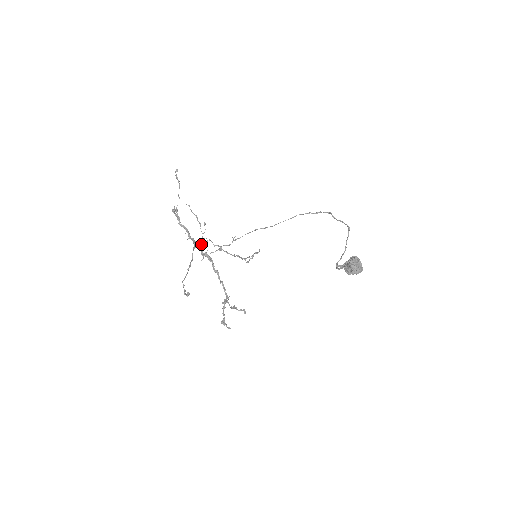
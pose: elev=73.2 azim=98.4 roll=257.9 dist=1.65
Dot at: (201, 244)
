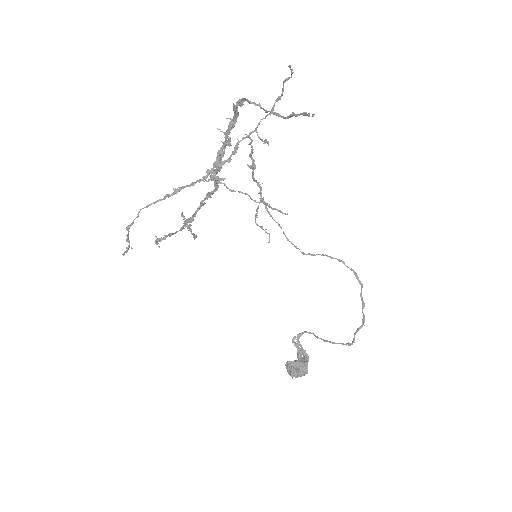
Dot at: (228, 160)
